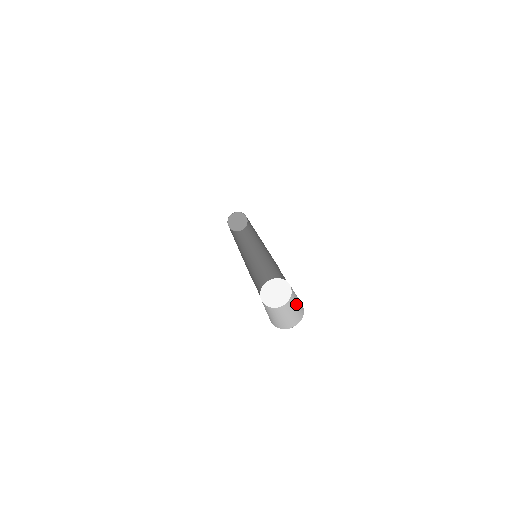
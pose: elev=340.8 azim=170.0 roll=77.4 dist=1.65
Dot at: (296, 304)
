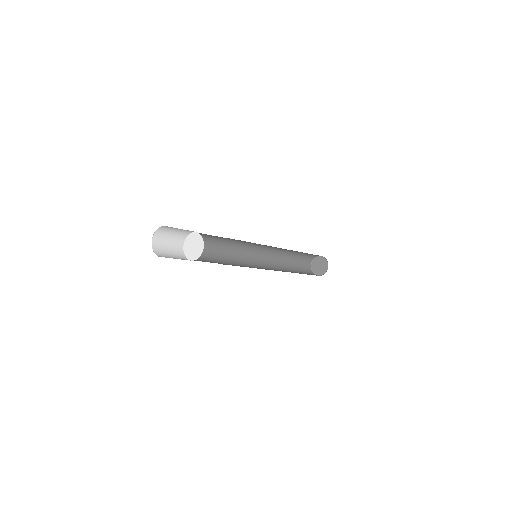
Dot at: occluded
